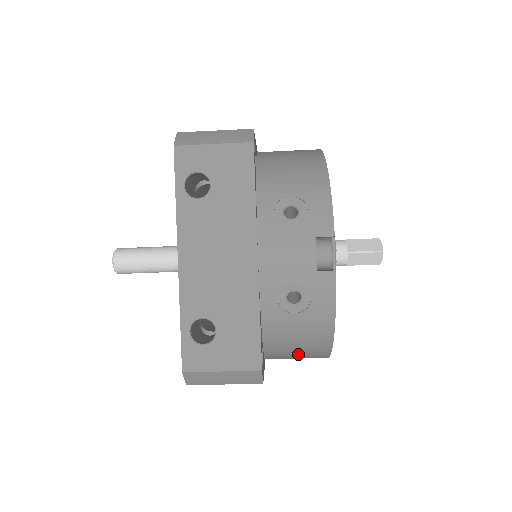
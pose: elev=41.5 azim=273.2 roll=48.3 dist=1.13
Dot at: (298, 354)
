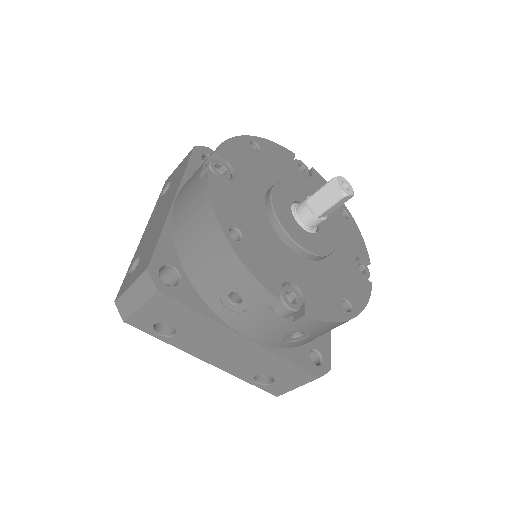
Dot at: occluded
